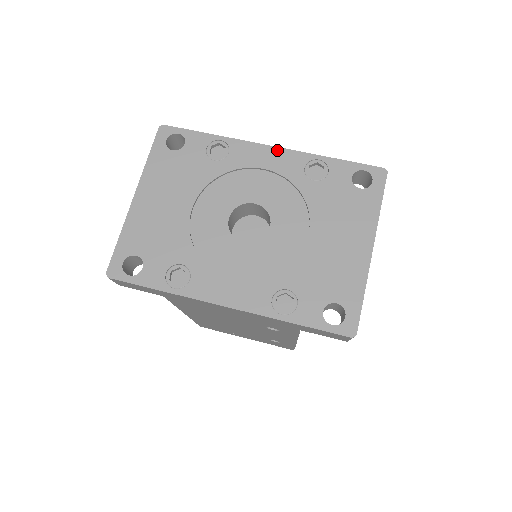
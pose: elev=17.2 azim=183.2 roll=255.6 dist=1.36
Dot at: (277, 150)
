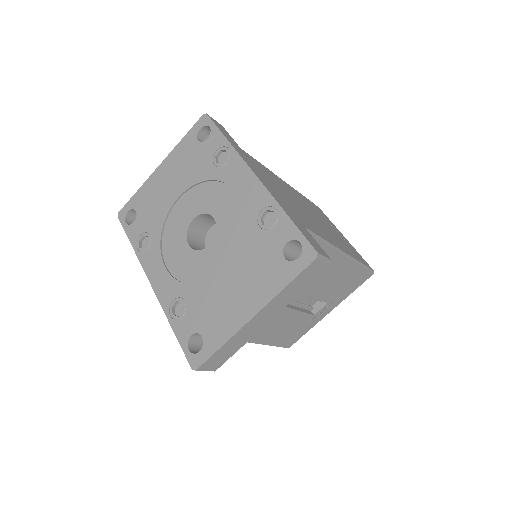
Dot at: (256, 181)
